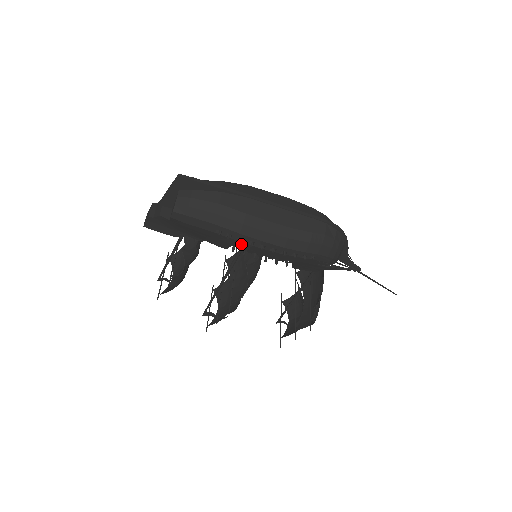
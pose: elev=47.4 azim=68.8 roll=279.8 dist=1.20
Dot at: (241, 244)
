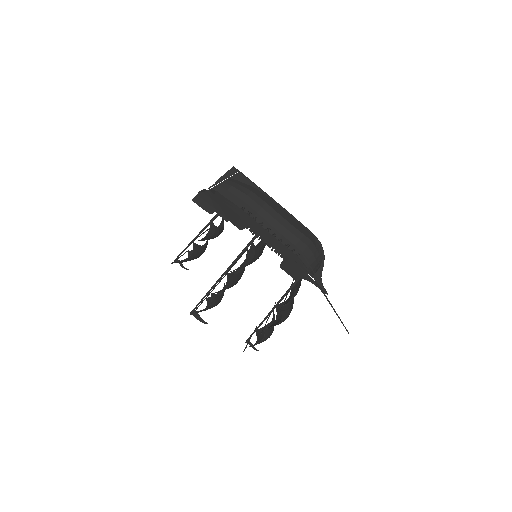
Dot at: (254, 224)
